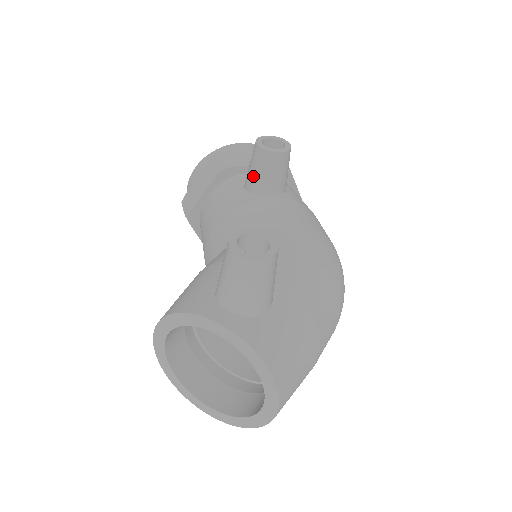
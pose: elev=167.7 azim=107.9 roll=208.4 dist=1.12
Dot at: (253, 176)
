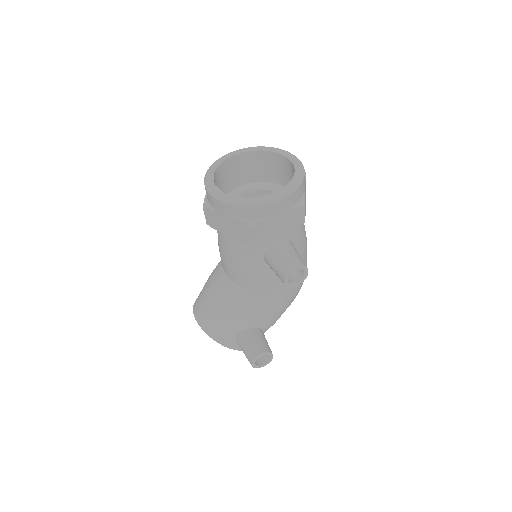
Dot at: occluded
